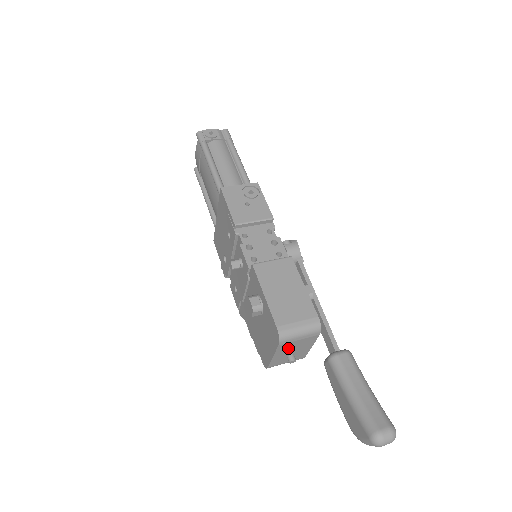
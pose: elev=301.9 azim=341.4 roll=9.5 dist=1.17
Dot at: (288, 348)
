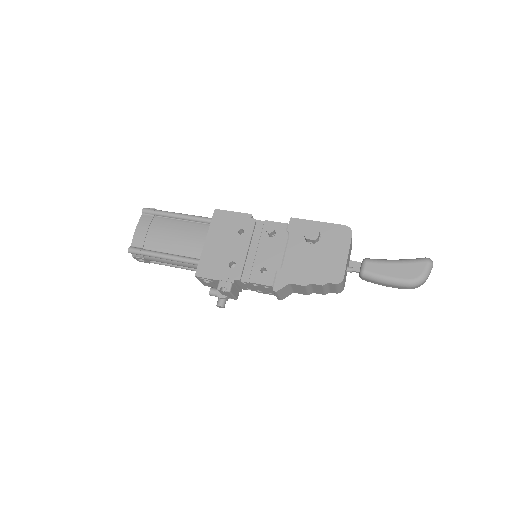
Dot at: occluded
